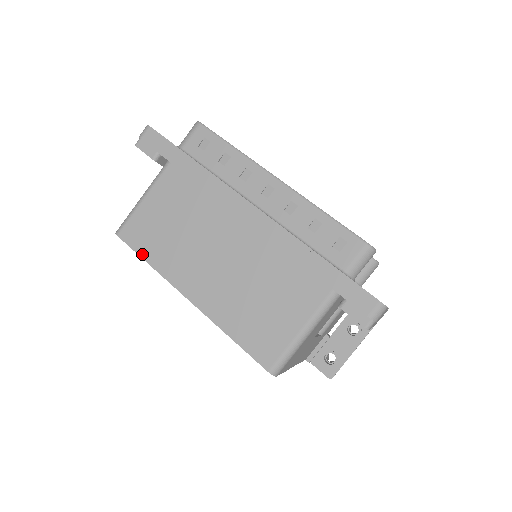
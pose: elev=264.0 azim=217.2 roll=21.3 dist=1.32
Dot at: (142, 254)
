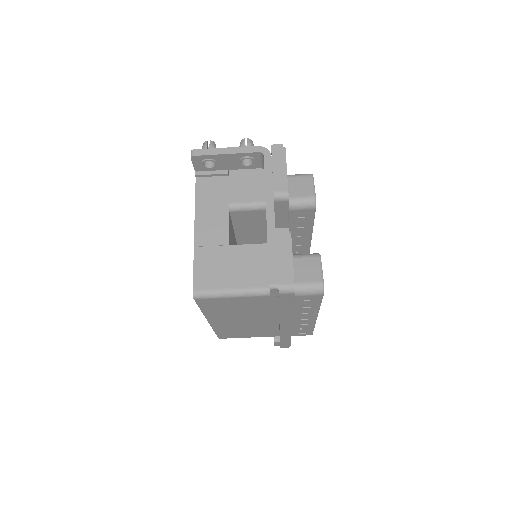
Dot at: (202, 308)
